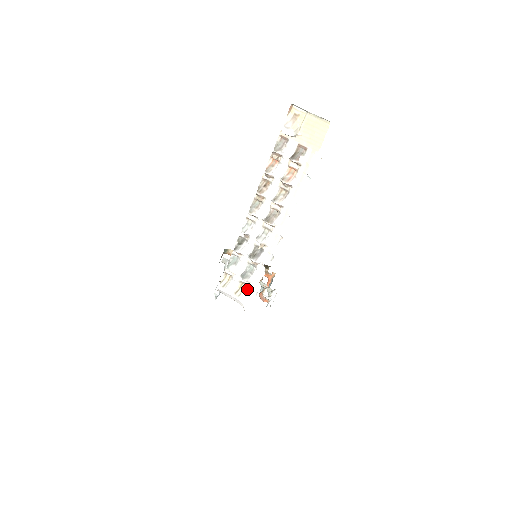
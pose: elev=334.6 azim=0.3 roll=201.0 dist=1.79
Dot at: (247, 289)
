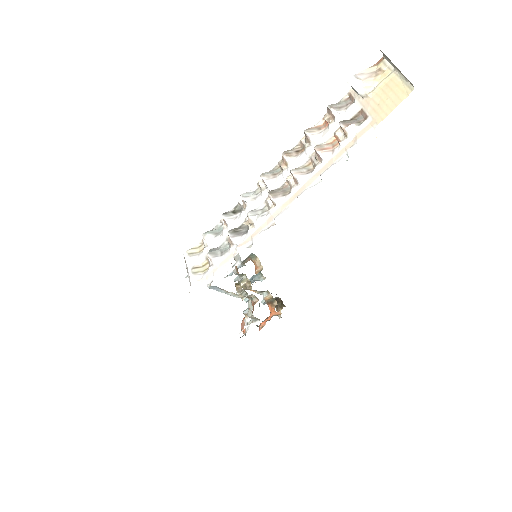
Dot at: (207, 271)
